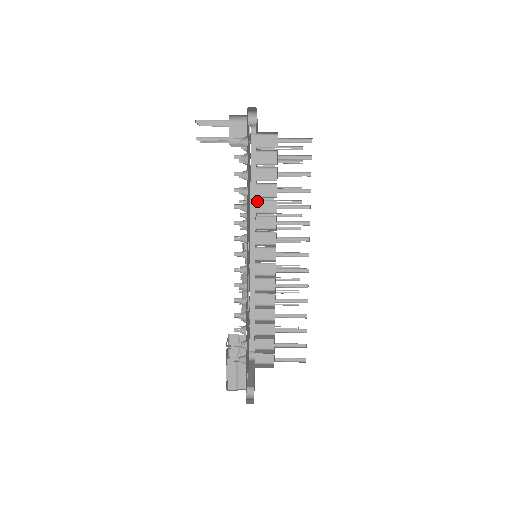
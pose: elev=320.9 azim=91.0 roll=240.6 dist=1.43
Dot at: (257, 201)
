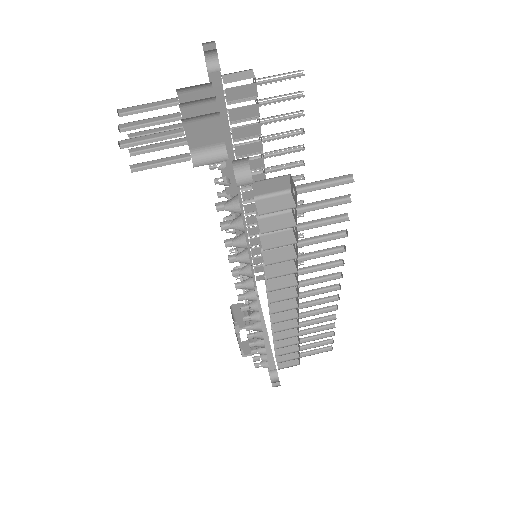
Dot at: (263, 253)
